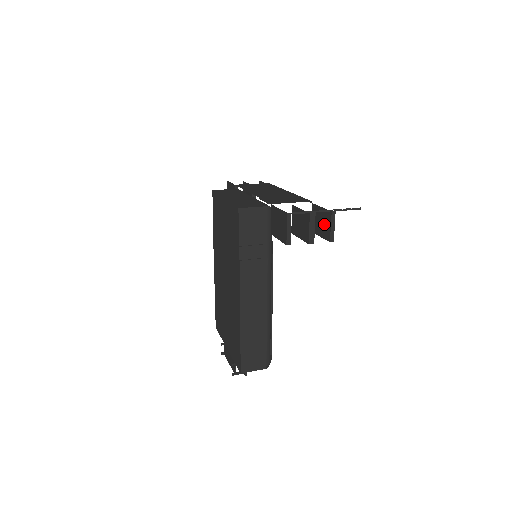
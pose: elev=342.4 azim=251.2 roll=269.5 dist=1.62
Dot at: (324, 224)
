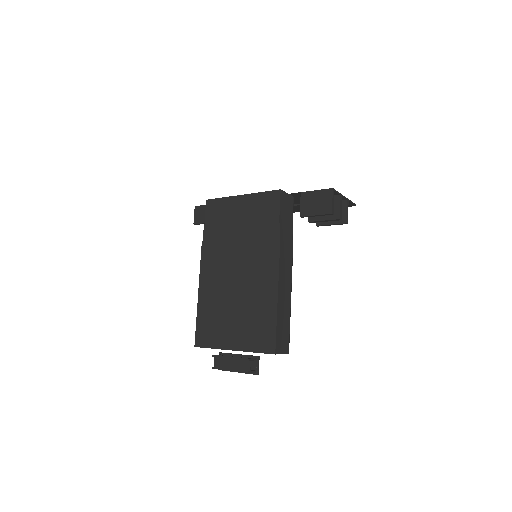
Dot at: occluded
